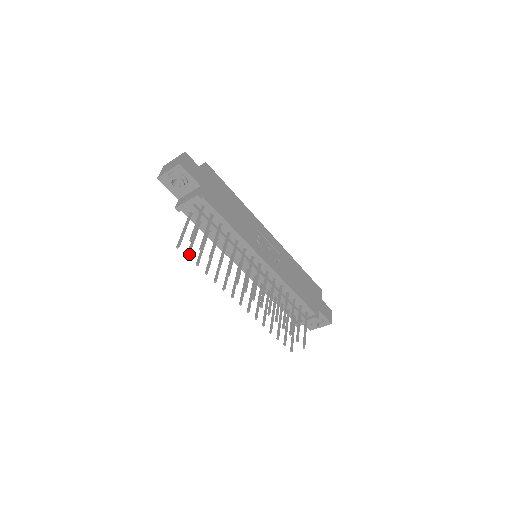
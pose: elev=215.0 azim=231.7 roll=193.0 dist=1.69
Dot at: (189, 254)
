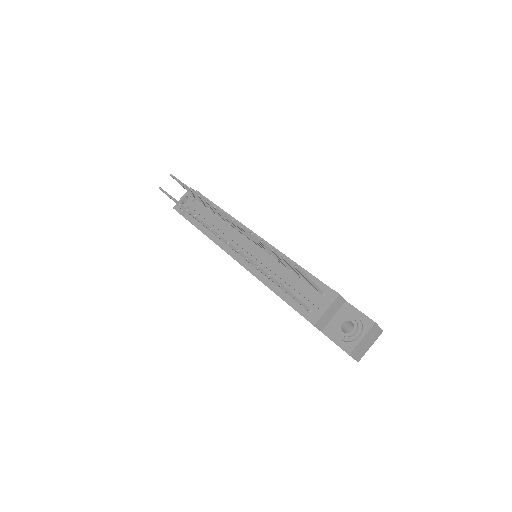
Dot at: (169, 195)
